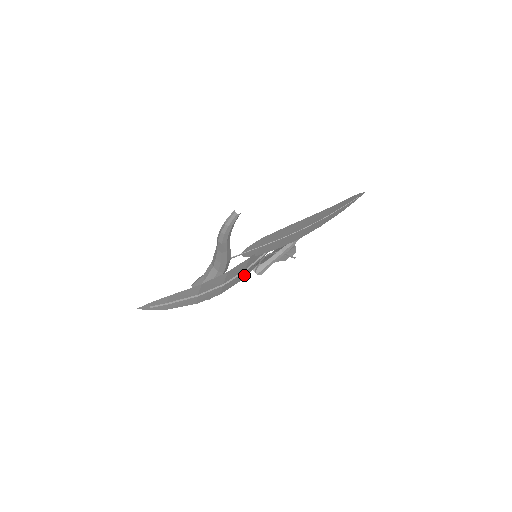
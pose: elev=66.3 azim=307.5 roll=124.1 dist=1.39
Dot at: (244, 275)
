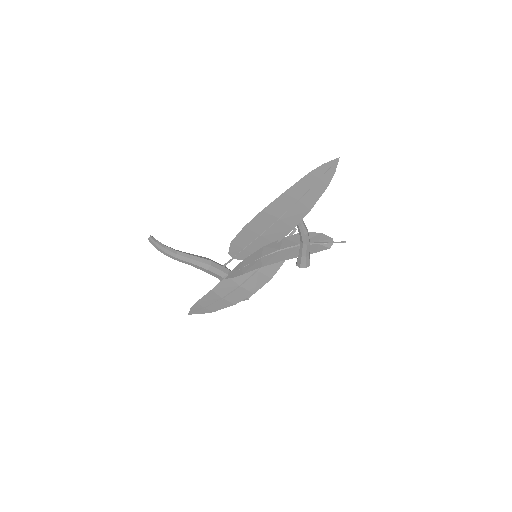
Dot at: (270, 273)
